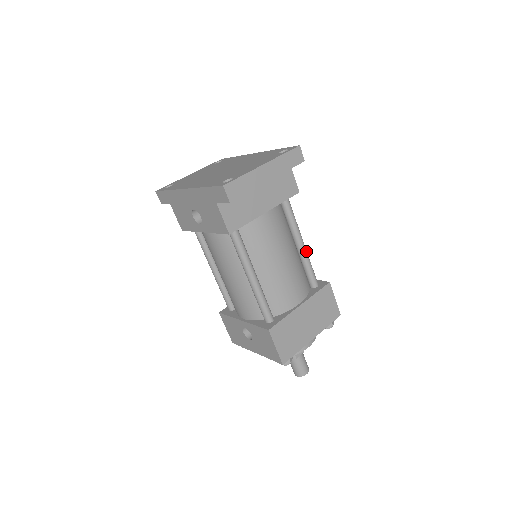
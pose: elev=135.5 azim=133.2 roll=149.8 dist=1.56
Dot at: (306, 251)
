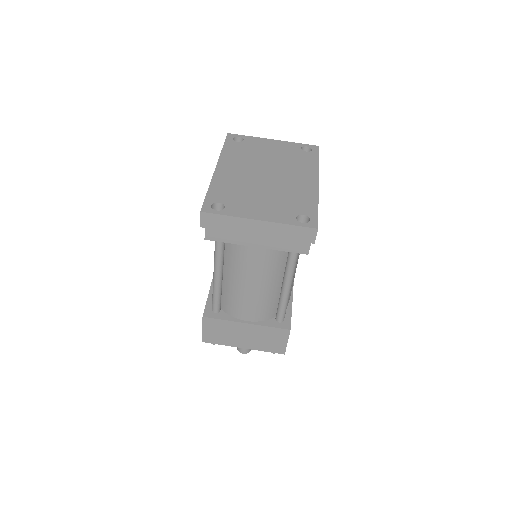
Dot at: (287, 294)
